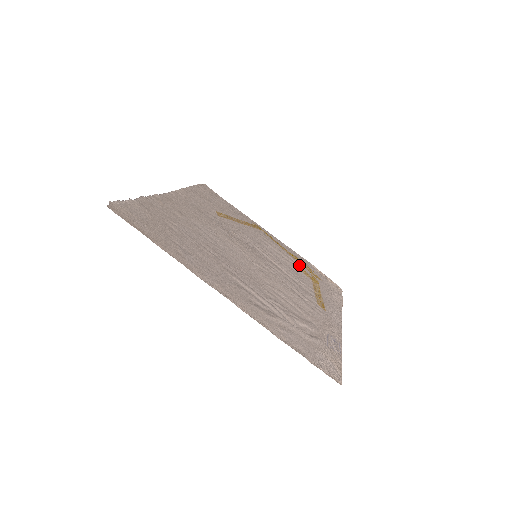
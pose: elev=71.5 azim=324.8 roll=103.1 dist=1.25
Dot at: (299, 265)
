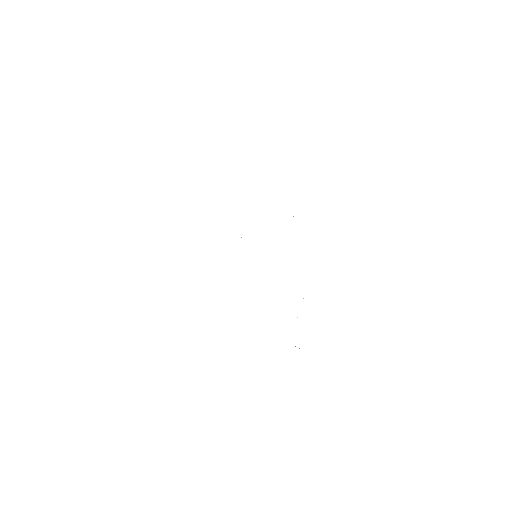
Dot at: occluded
